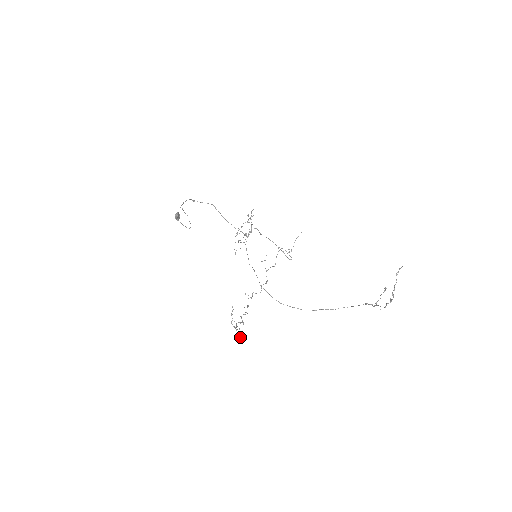
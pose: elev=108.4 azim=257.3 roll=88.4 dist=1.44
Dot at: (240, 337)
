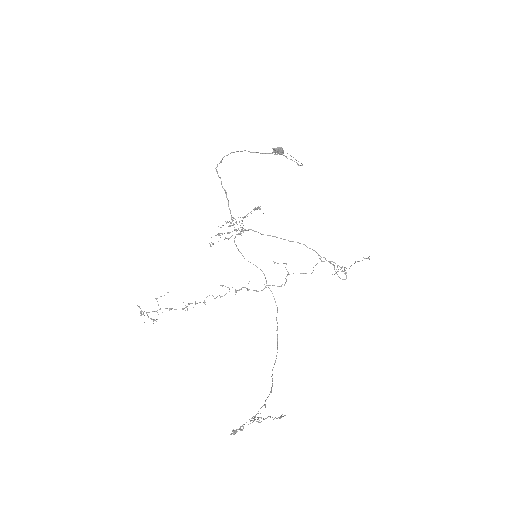
Dot at: (144, 322)
